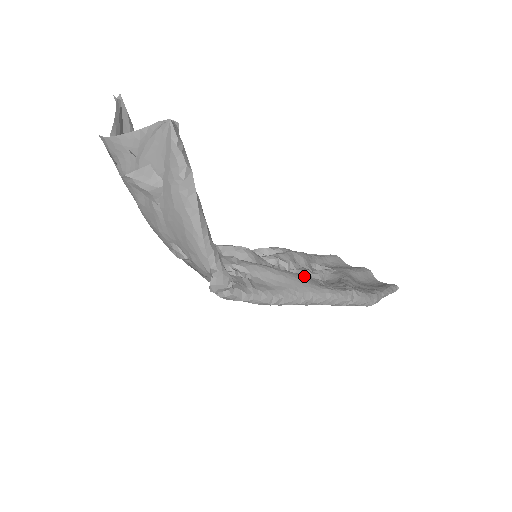
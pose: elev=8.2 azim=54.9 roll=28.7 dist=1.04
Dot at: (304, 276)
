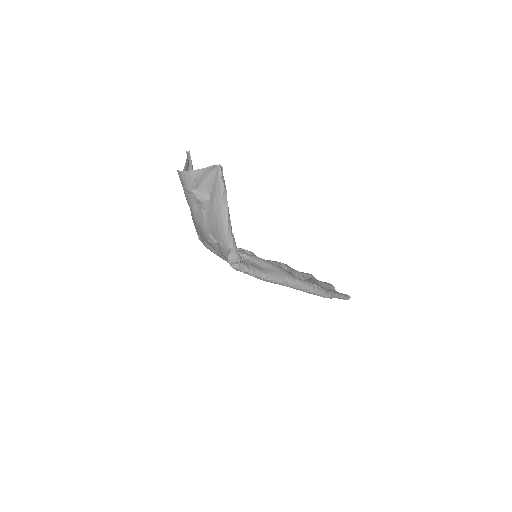
Dot at: (284, 269)
